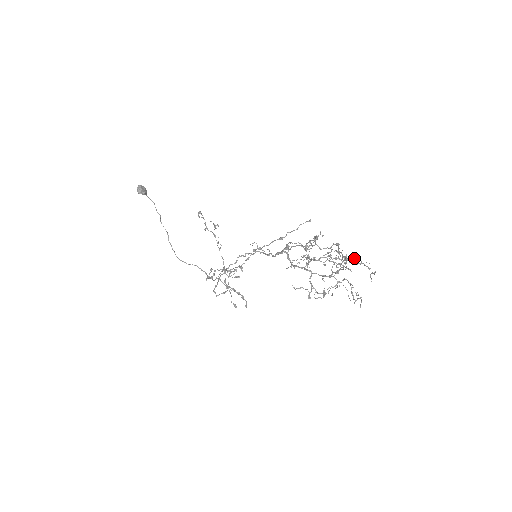
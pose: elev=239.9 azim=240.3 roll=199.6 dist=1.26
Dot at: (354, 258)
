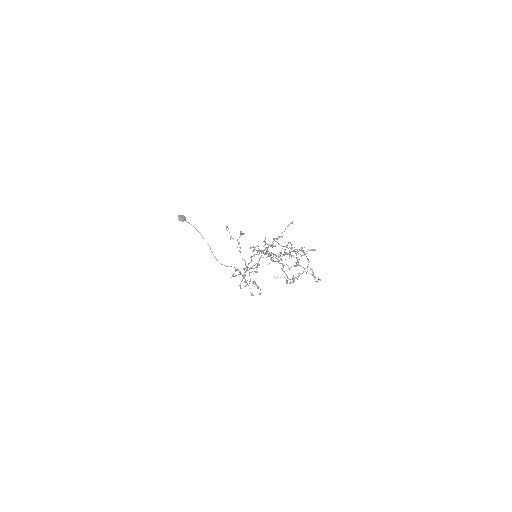
Dot at: (302, 251)
